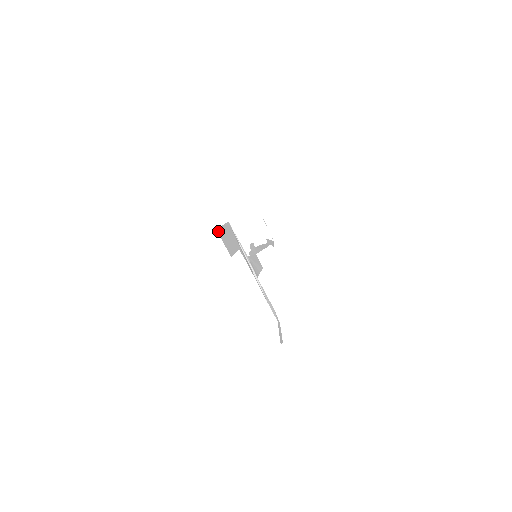
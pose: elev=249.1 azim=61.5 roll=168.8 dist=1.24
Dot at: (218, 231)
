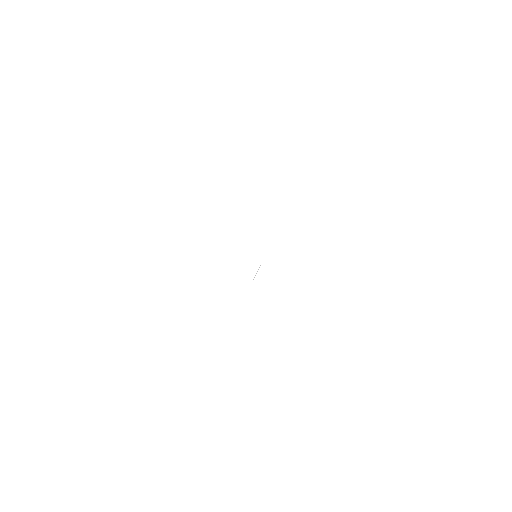
Dot at: occluded
